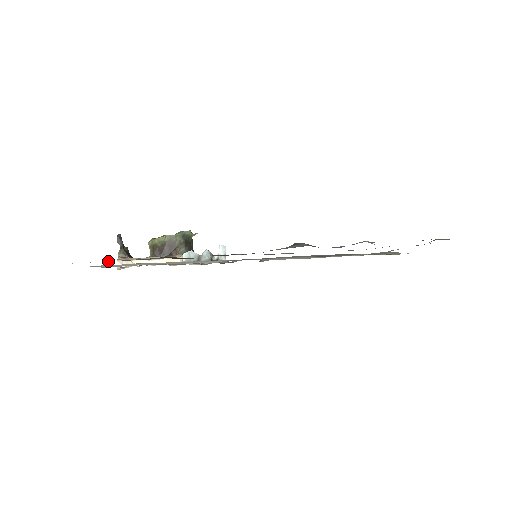
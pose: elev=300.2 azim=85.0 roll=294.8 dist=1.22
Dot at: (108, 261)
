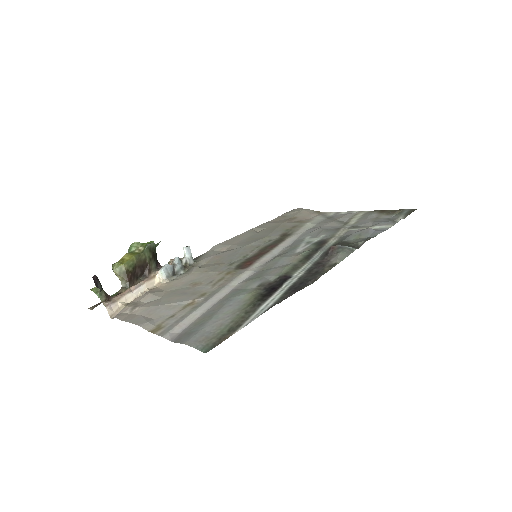
Dot at: (228, 331)
